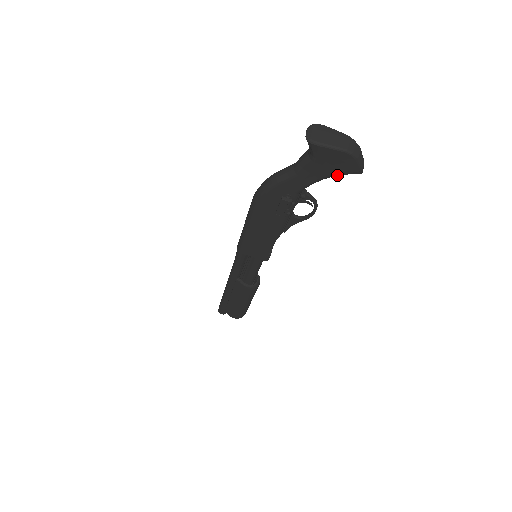
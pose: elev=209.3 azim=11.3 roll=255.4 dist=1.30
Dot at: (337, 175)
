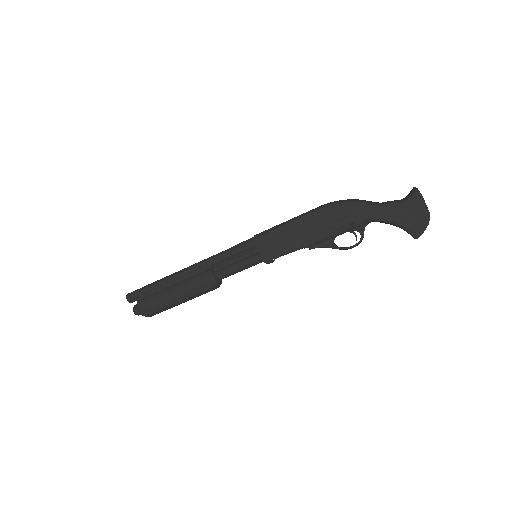
Dot at: (403, 227)
